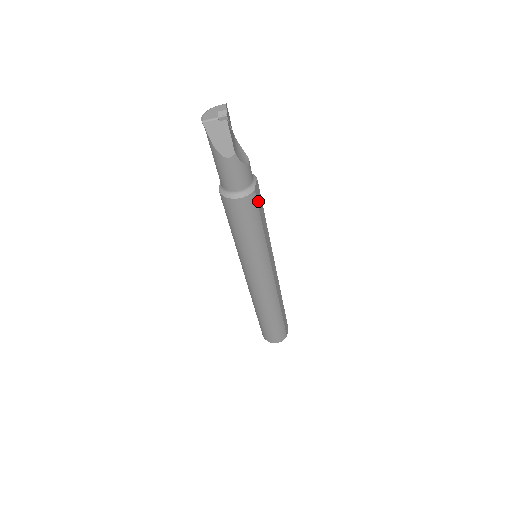
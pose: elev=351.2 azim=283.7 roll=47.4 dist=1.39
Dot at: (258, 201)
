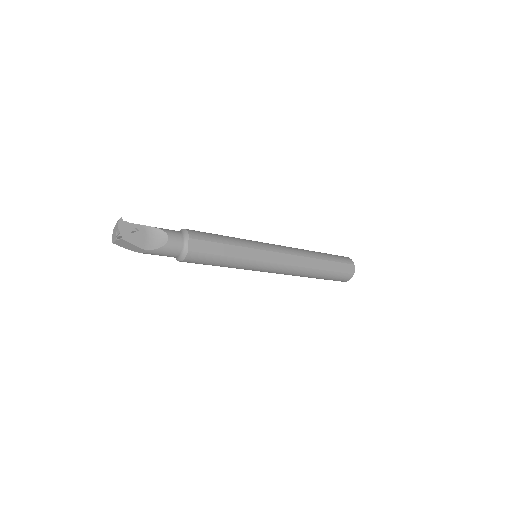
Dot at: (202, 250)
